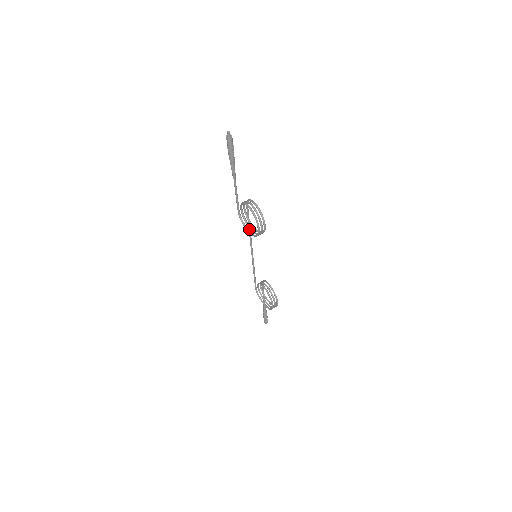
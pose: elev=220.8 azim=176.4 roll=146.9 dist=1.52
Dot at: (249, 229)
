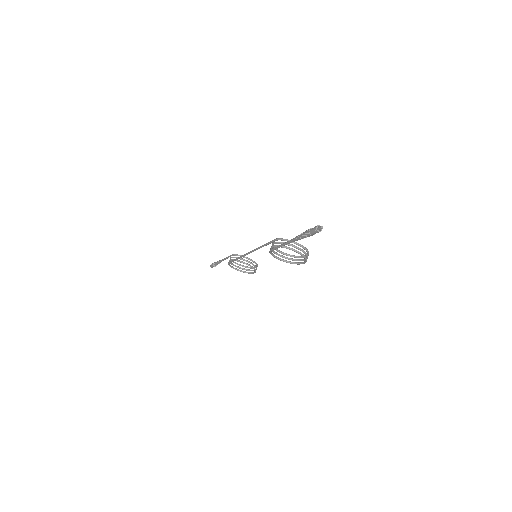
Dot at: occluded
